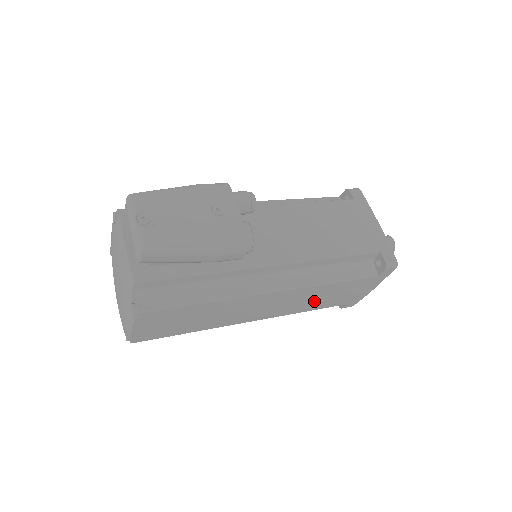
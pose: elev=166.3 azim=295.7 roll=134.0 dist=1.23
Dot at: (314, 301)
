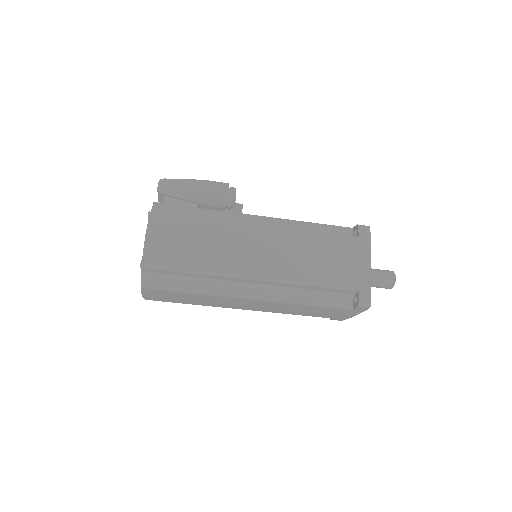
Dot at: (310, 262)
